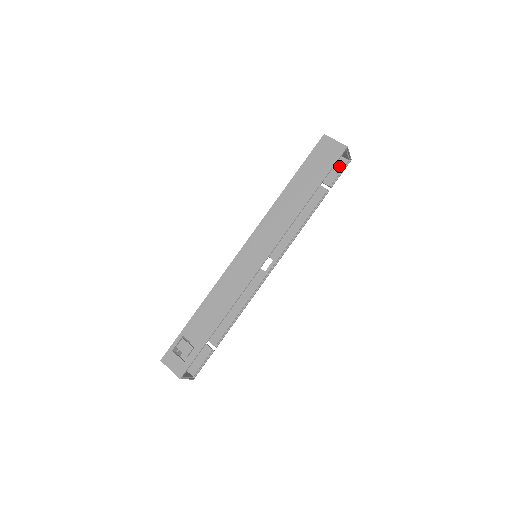
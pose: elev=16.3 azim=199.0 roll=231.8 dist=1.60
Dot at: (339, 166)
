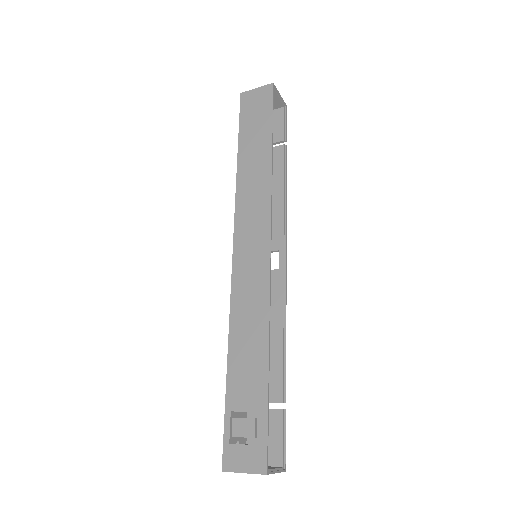
Dot at: (278, 118)
